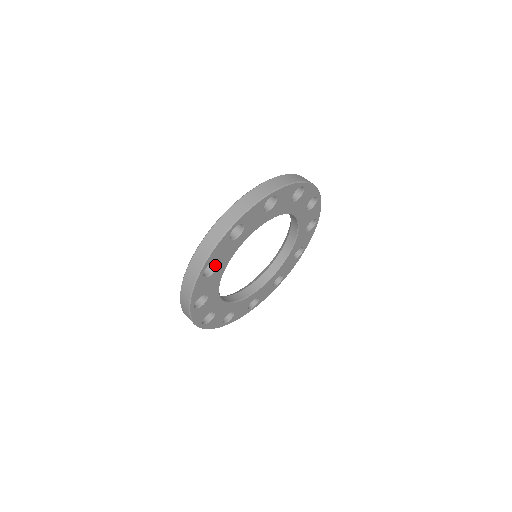
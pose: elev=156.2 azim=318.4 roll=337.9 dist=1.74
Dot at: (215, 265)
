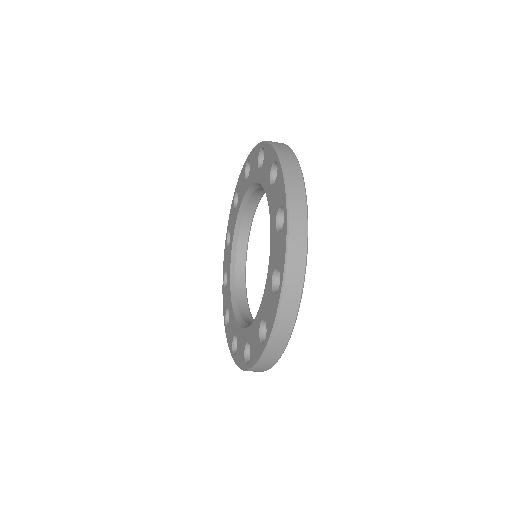
Dot at: occluded
